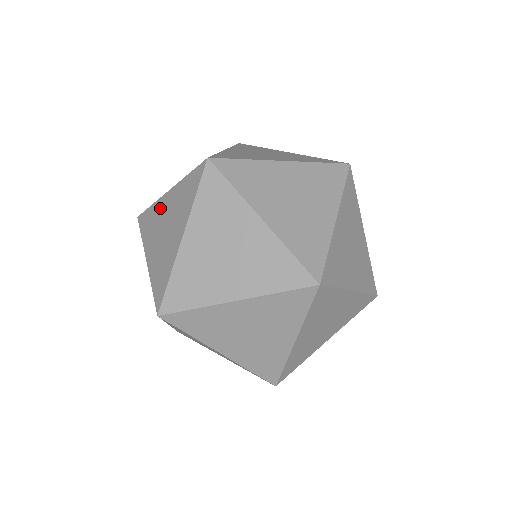
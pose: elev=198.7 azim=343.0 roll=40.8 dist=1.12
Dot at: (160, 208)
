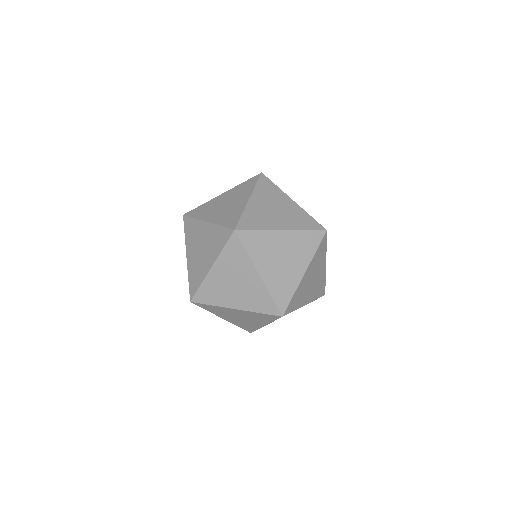
Dot at: occluded
